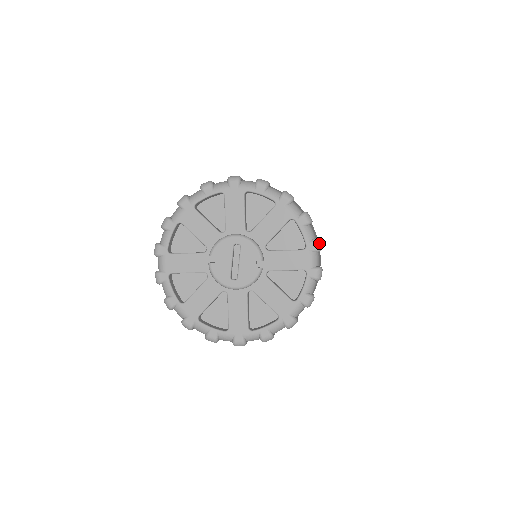
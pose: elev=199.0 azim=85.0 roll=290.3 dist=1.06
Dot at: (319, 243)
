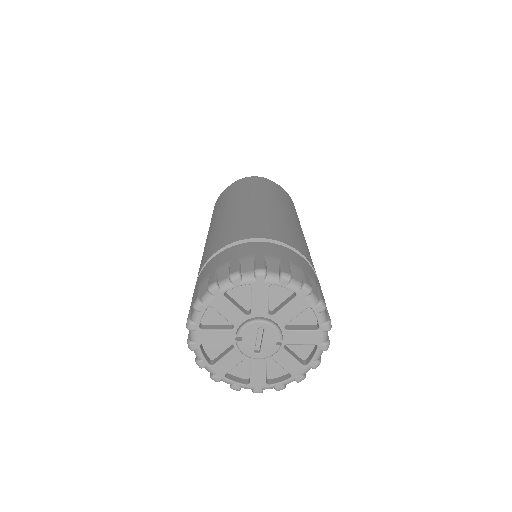
Dot at: (330, 325)
